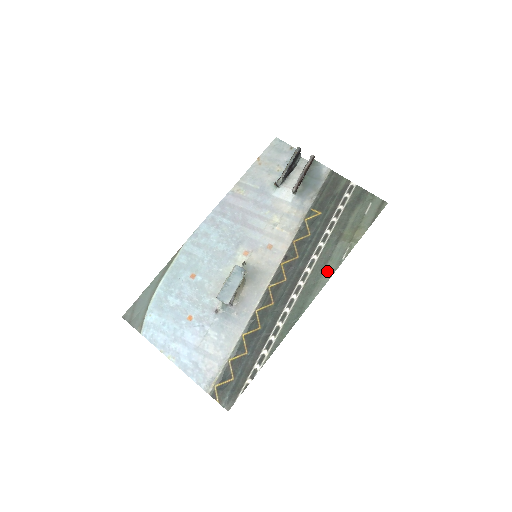
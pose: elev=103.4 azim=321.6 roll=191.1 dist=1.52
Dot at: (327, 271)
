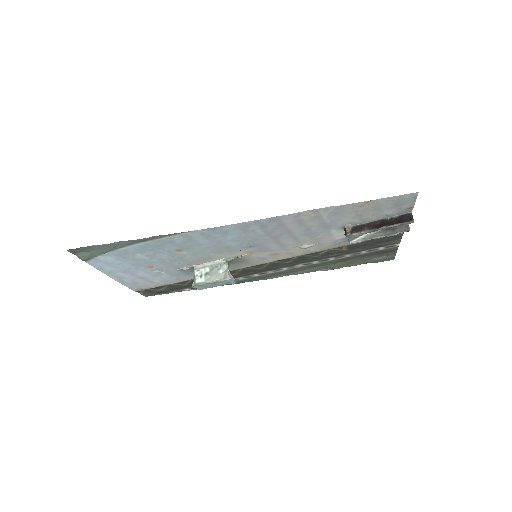
Dot at: (297, 273)
